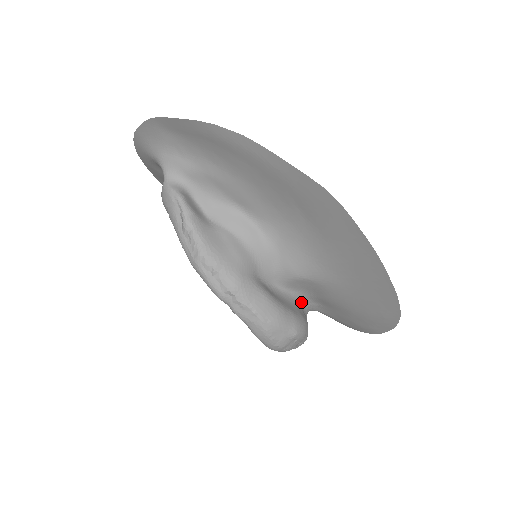
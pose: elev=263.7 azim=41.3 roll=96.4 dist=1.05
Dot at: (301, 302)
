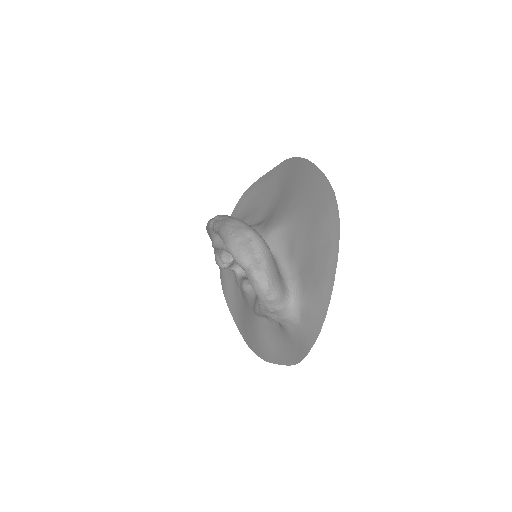
Dot at: (277, 265)
